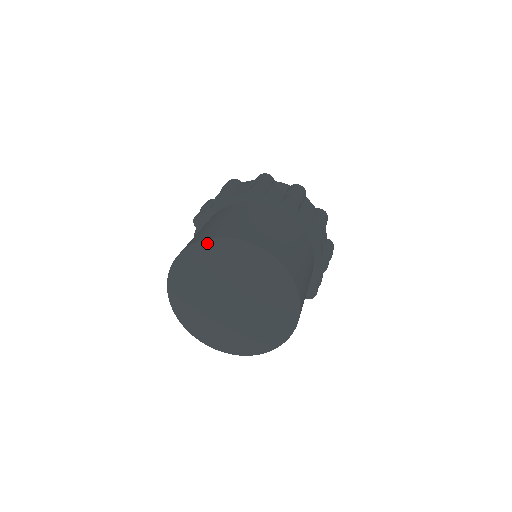
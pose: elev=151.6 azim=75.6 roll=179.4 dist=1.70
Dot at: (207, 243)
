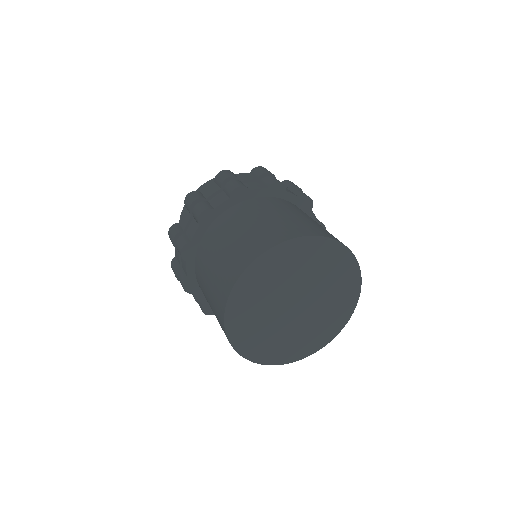
Dot at: (260, 261)
